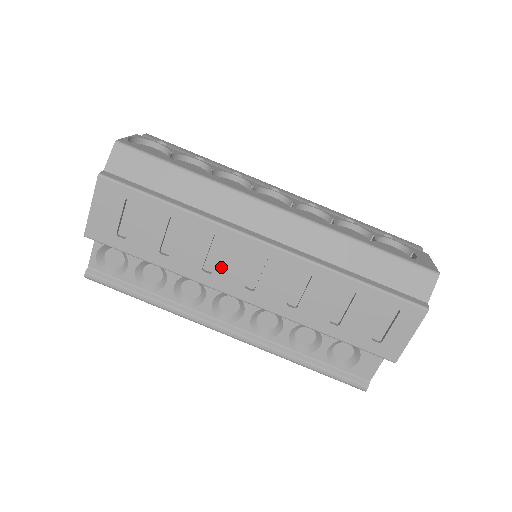
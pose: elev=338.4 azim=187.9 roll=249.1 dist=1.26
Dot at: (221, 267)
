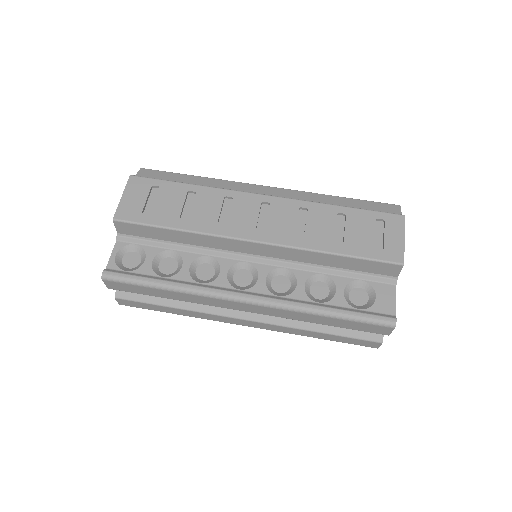
Dot at: (233, 219)
